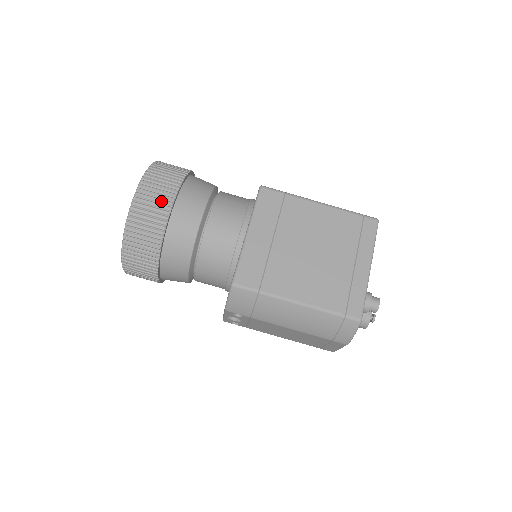
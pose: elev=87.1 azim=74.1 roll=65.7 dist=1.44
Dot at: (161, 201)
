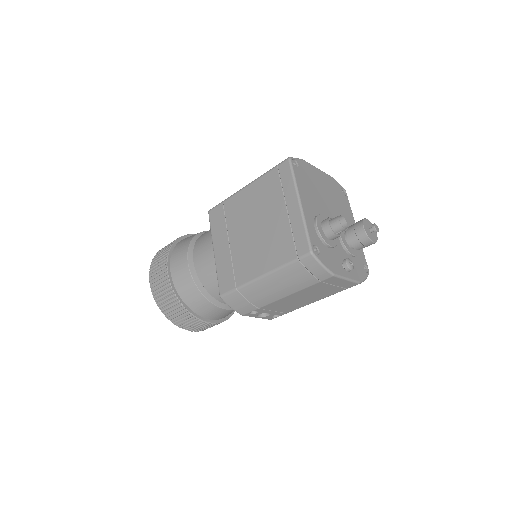
Dot at: (162, 276)
